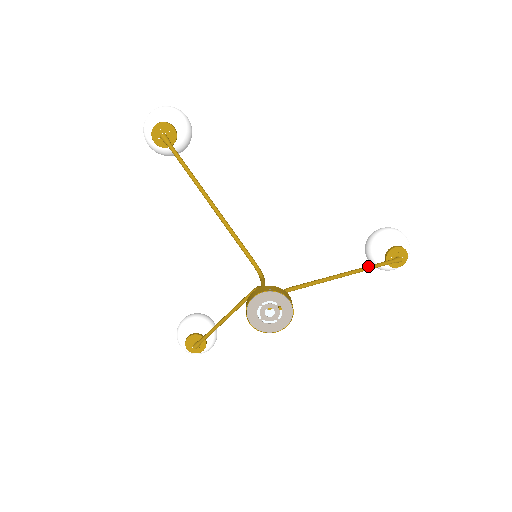
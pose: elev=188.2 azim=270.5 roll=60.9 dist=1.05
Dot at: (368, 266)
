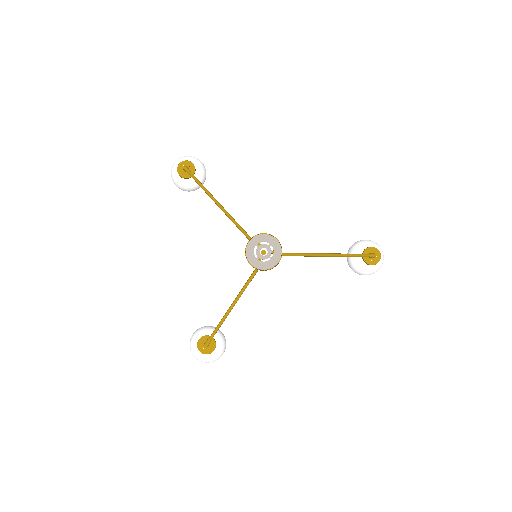
Dot at: occluded
